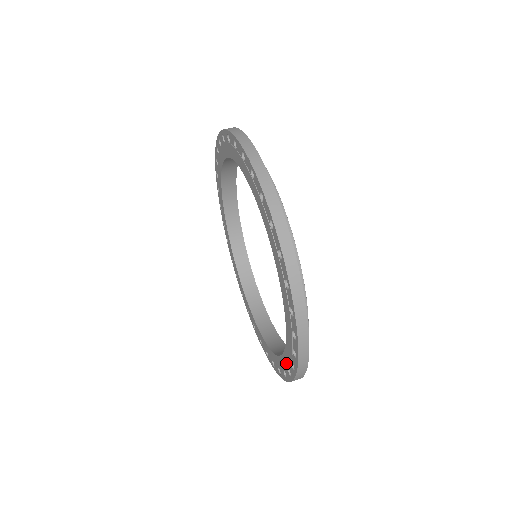
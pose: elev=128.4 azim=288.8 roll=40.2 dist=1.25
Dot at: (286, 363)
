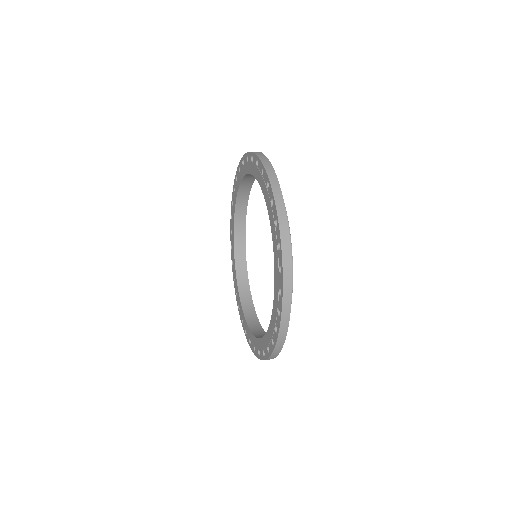
Dot at: (273, 223)
